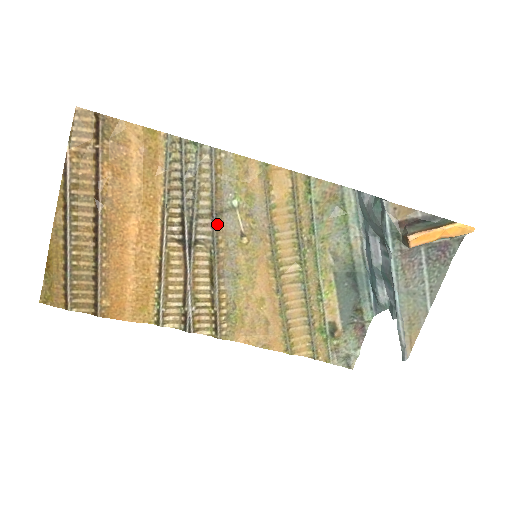
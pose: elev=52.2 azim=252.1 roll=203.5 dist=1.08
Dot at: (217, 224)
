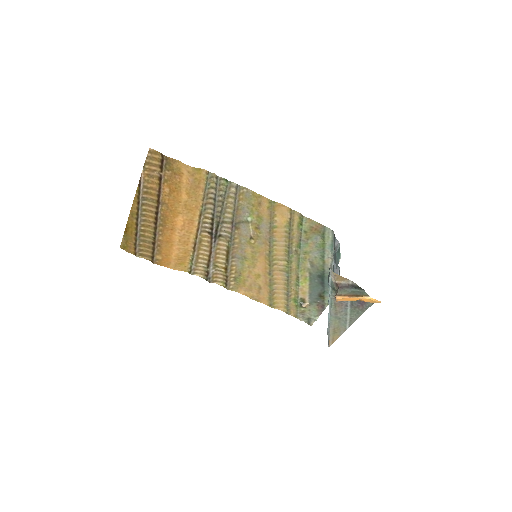
Dot at: (235, 229)
